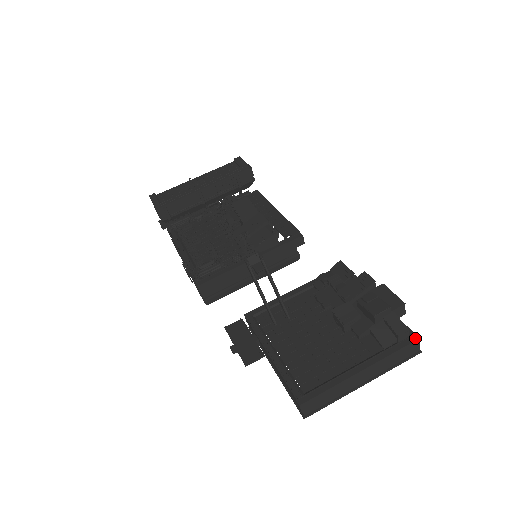
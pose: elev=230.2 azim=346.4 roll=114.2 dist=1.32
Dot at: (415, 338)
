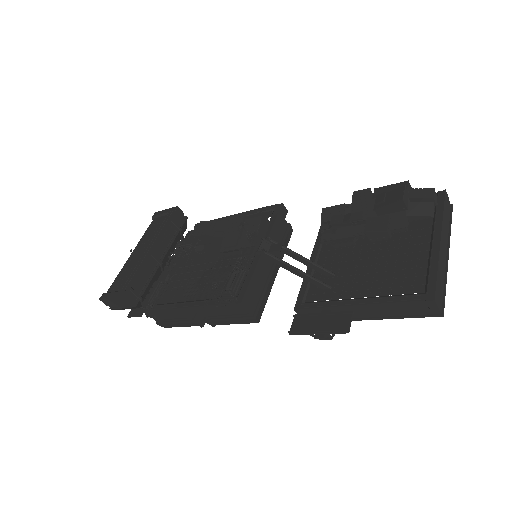
Dot at: (442, 193)
